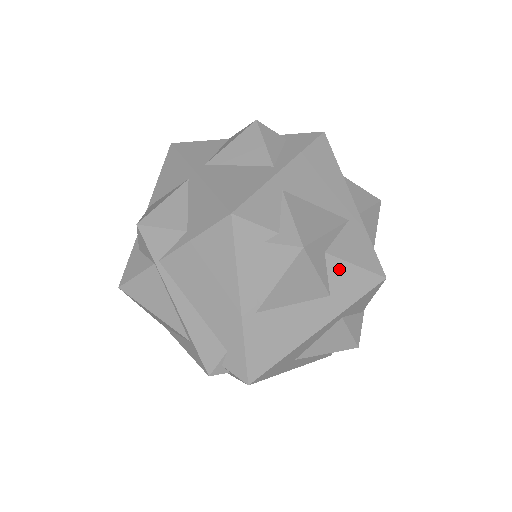
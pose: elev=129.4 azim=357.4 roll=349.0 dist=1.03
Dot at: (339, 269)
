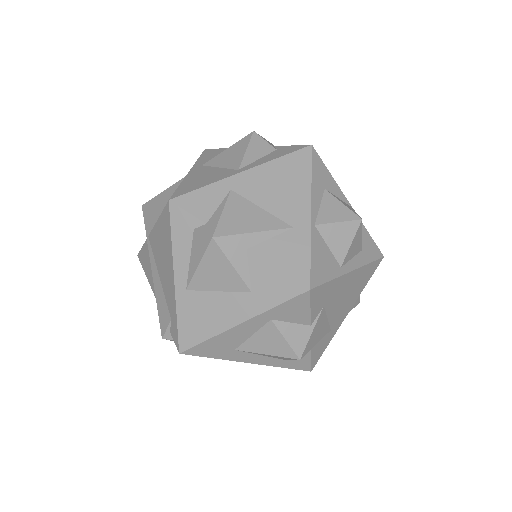
Dot at: (260, 269)
